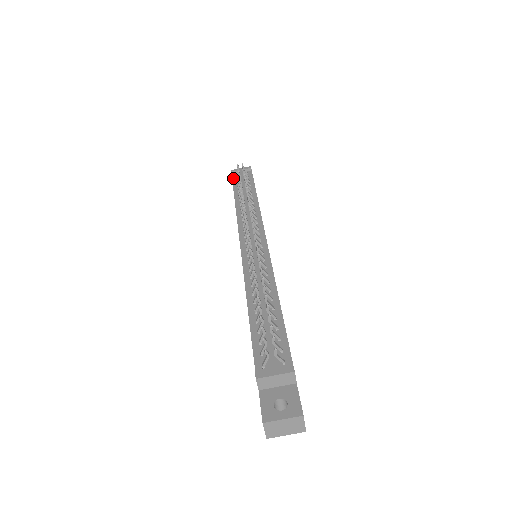
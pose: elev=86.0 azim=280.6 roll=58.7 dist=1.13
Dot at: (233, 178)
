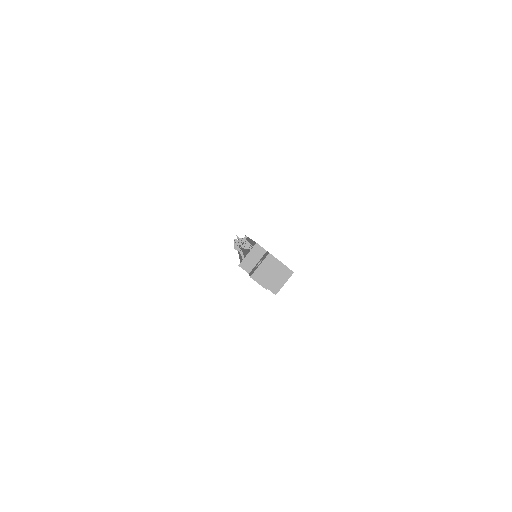
Dot at: occluded
